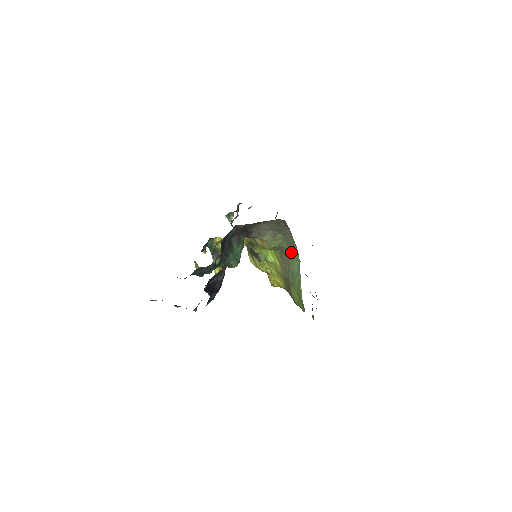
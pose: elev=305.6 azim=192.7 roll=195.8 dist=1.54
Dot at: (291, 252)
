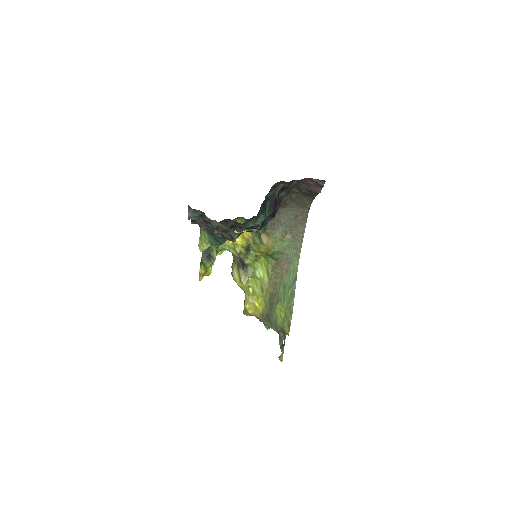
Dot at: (290, 261)
